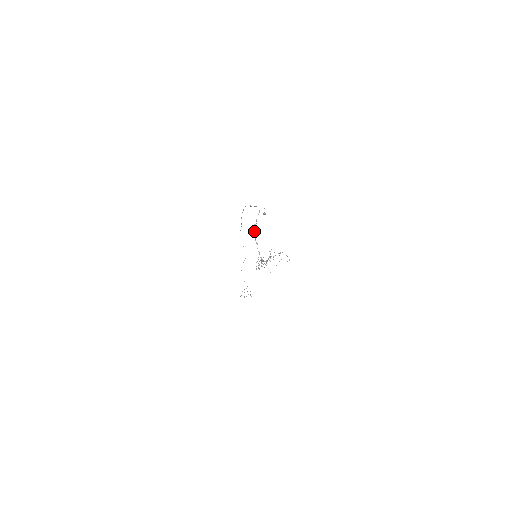
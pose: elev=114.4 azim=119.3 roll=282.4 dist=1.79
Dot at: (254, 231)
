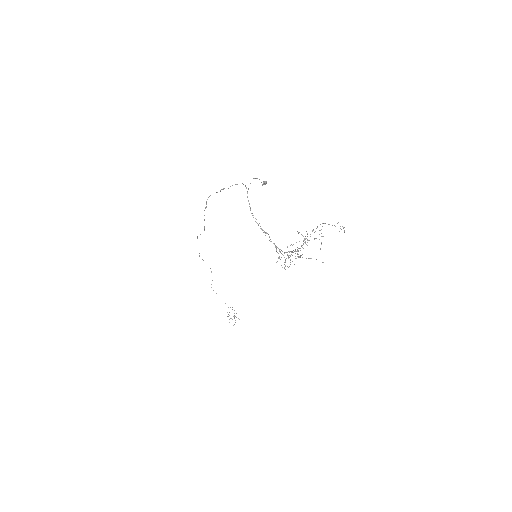
Dot at: occluded
